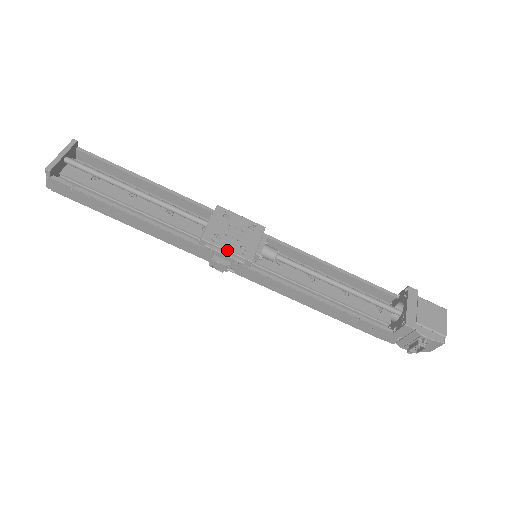
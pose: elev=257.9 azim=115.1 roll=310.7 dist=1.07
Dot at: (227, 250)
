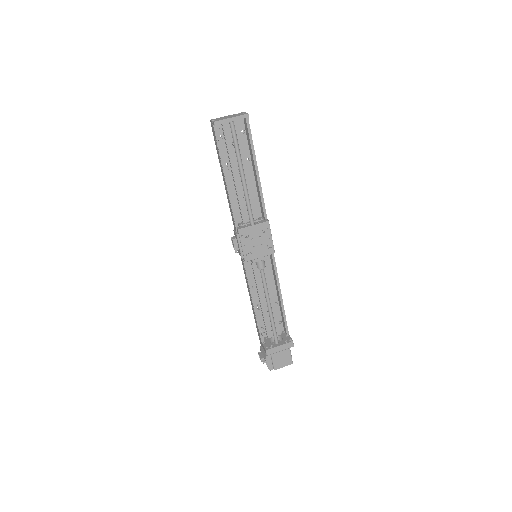
Dot at: (242, 246)
